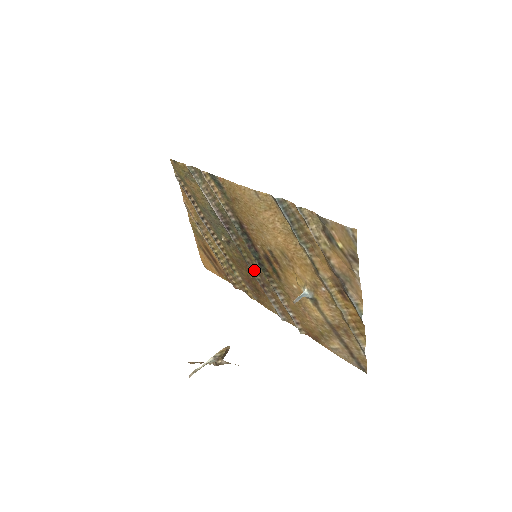
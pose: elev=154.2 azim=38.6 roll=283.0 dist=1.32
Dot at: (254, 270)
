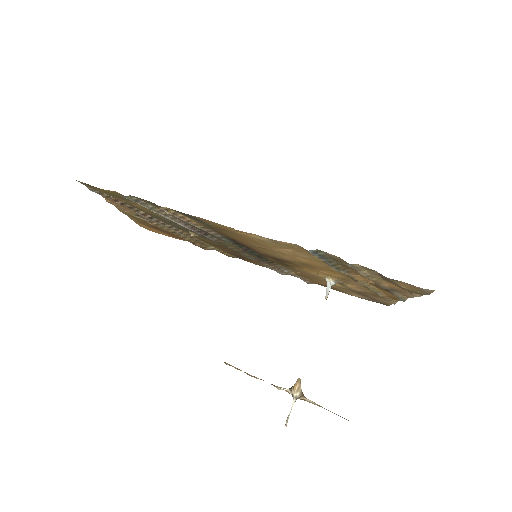
Dot at: (246, 255)
